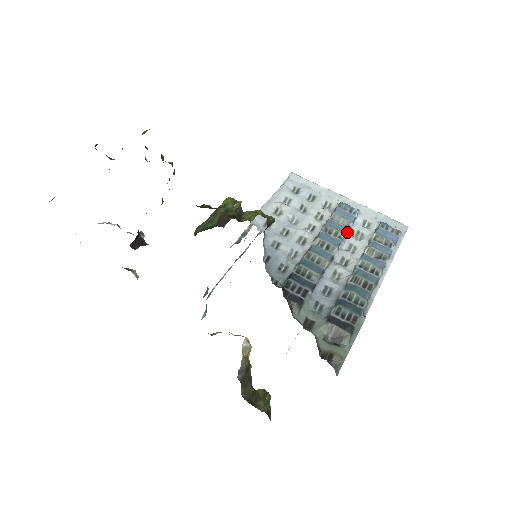
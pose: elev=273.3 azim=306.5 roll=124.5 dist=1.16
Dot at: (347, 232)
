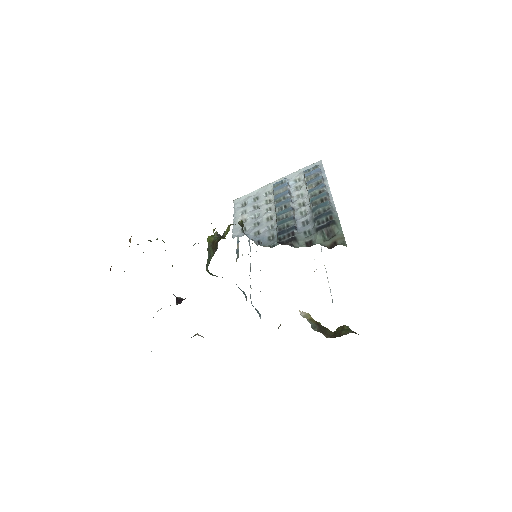
Dot at: (290, 192)
